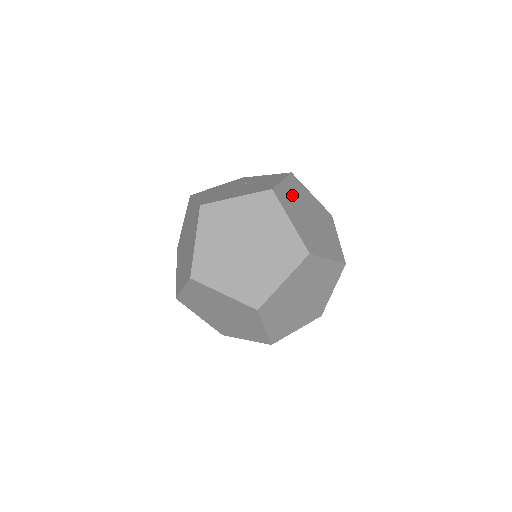
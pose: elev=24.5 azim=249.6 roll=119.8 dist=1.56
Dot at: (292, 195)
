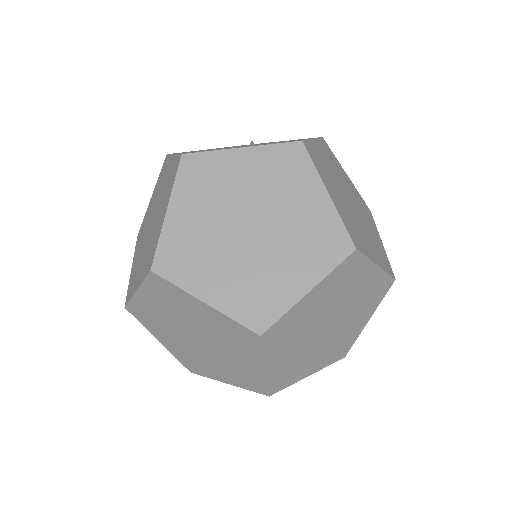
Dot at: (326, 162)
